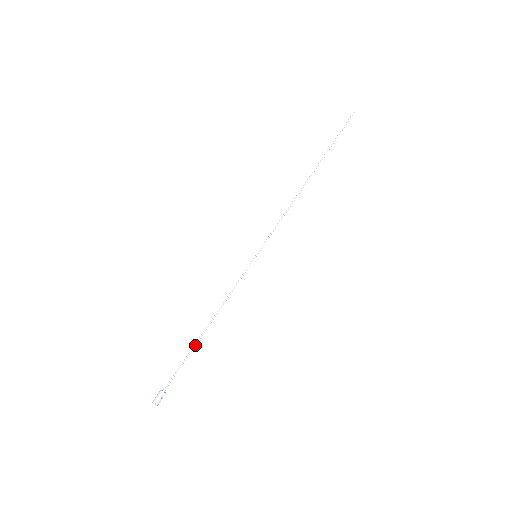
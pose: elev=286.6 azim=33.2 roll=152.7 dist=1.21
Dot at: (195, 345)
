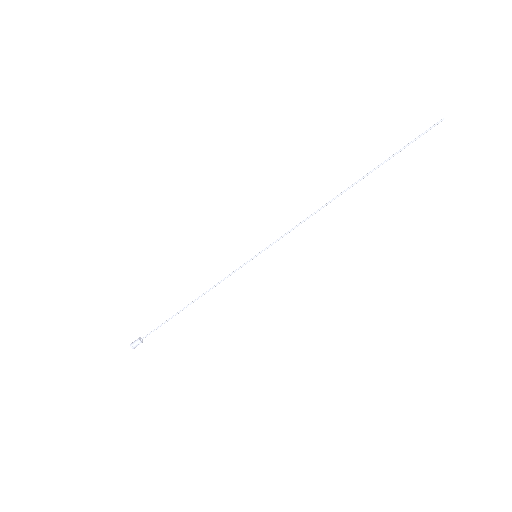
Dot at: occluded
